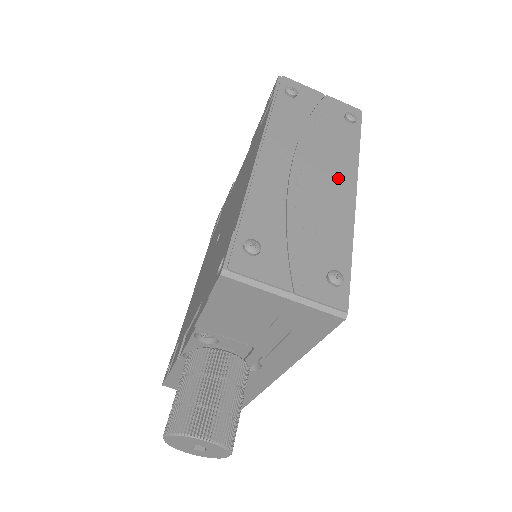
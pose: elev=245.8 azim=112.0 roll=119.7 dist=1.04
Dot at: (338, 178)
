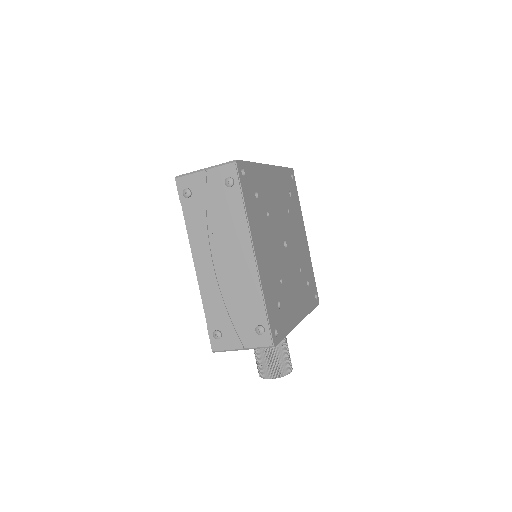
Dot at: (240, 252)
